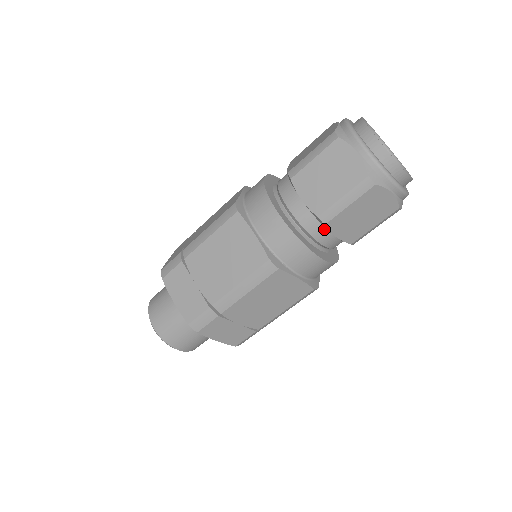
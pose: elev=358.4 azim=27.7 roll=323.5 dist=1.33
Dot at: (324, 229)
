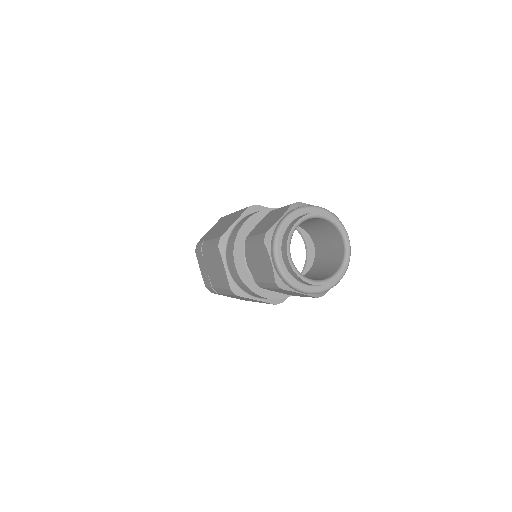
Dot at: occluded
